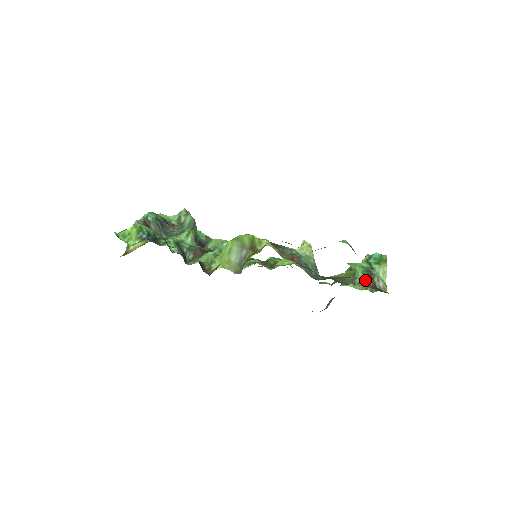
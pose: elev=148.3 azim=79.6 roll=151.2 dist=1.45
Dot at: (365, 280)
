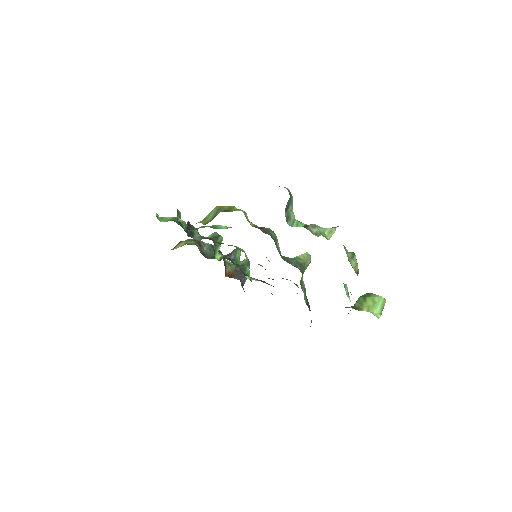
Dot at: occluded
